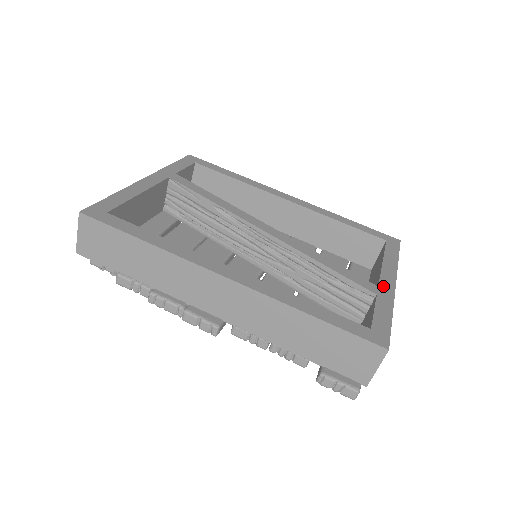
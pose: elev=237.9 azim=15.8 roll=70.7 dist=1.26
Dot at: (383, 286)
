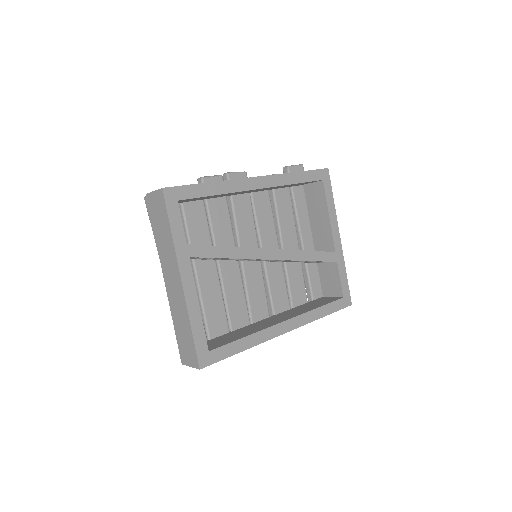
Dot at: (337, 249)
